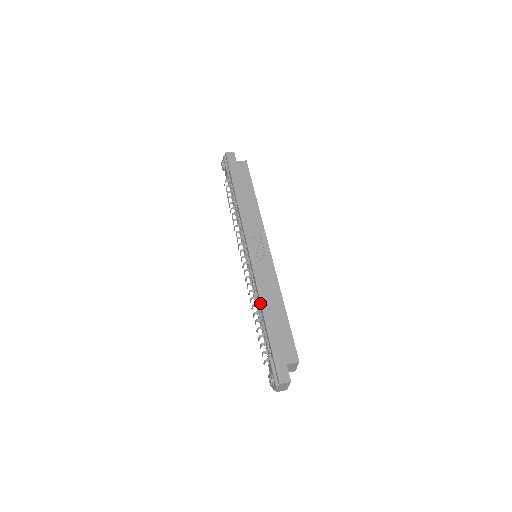
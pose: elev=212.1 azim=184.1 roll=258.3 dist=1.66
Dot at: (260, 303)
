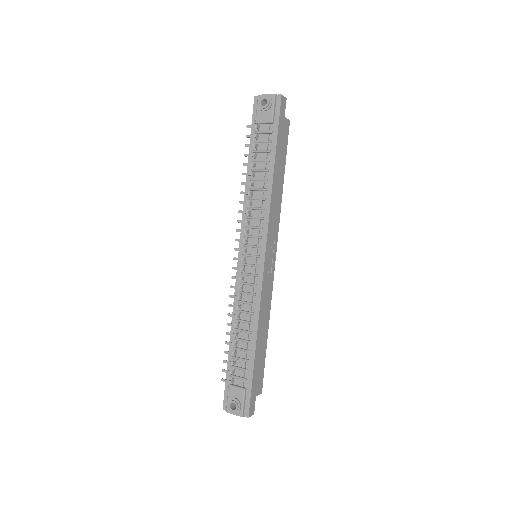
Dot at: (257, 327)
